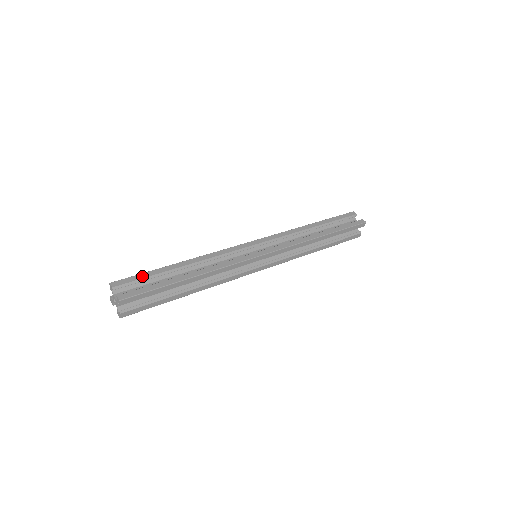
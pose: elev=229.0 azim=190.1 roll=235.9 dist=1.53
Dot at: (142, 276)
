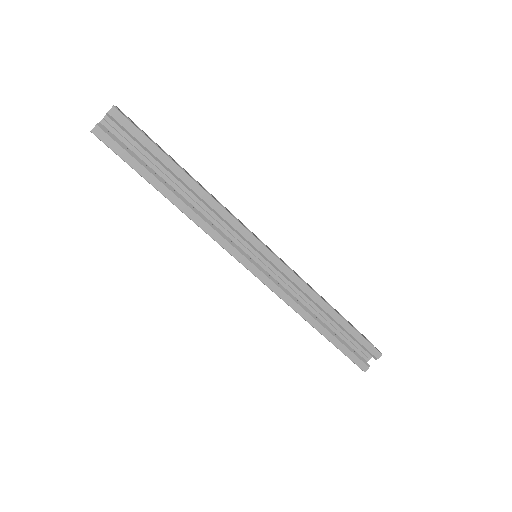
Dot at: occluded
